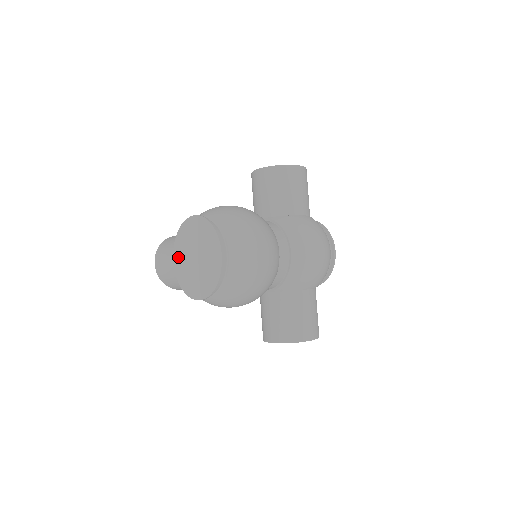
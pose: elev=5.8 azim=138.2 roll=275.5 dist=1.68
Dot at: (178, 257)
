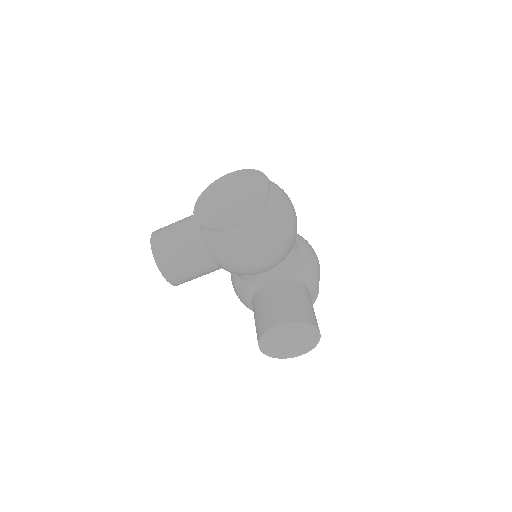
Dot at: (202, 207)
